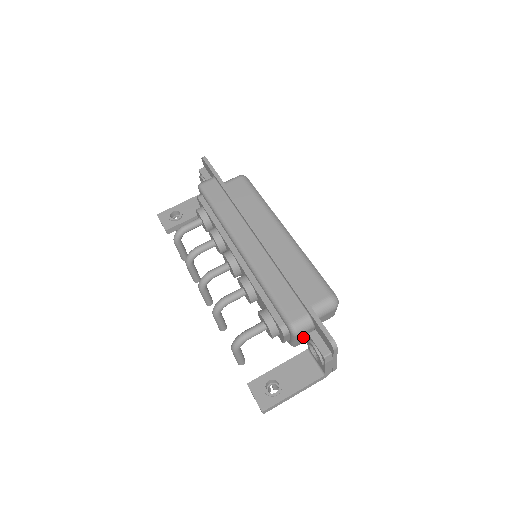
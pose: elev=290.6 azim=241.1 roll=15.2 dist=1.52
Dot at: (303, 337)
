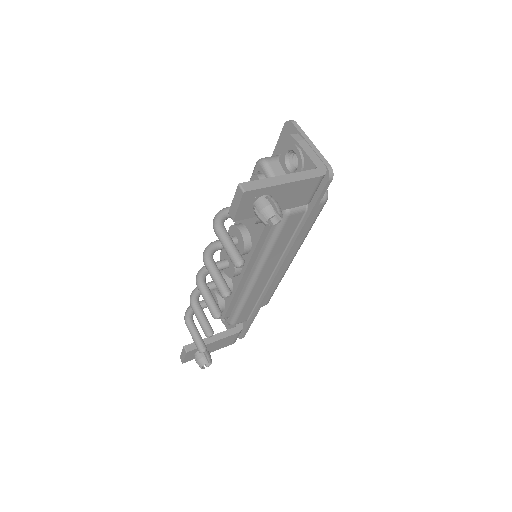
Dot at: occluded
